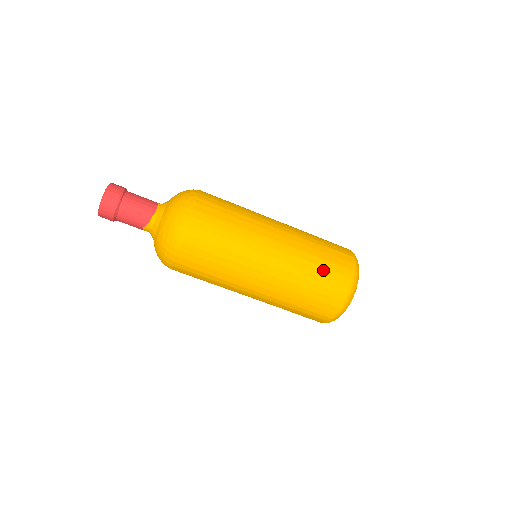
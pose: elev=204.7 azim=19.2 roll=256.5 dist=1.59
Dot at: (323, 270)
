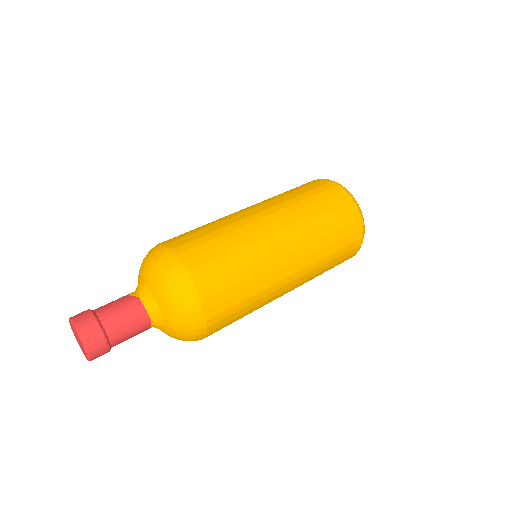
Dot at: (336, 260)
